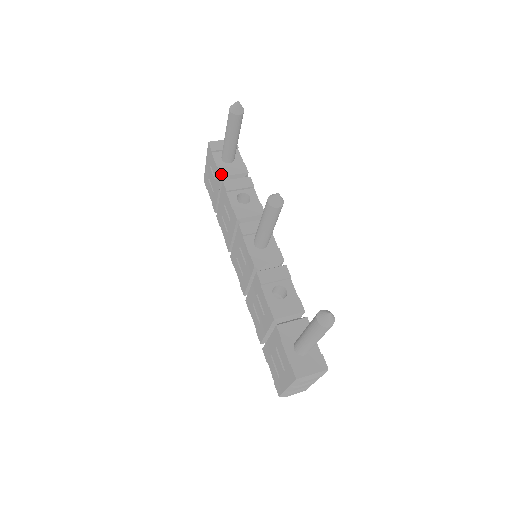
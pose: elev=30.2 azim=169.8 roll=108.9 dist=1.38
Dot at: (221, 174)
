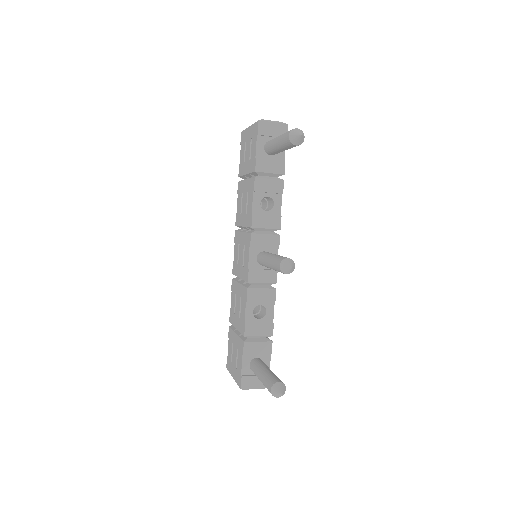
Dot at: (256, 168)
